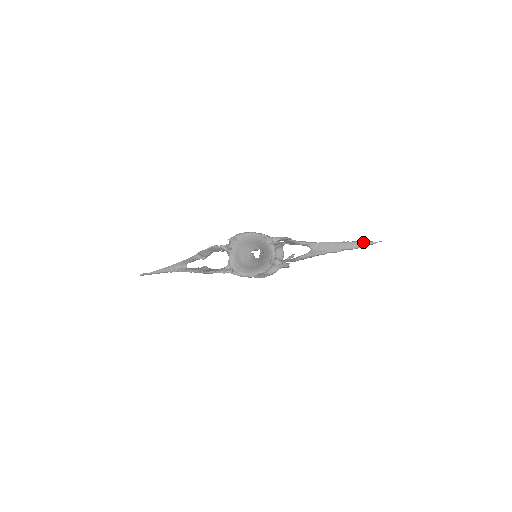
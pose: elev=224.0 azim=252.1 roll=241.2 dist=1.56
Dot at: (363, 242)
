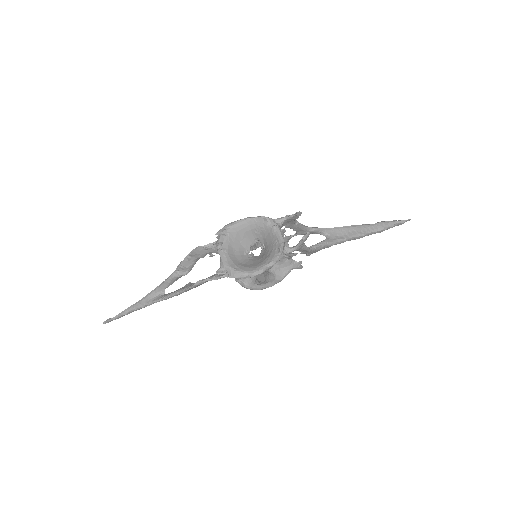
Dot at: (389, 222)
